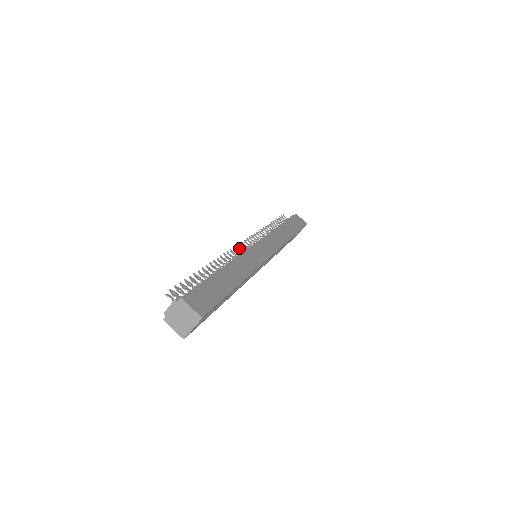
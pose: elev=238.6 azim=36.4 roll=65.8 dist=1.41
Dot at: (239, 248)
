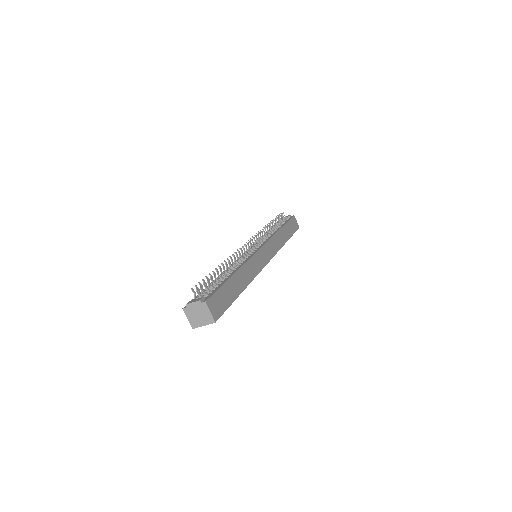
Dot at: occluded
